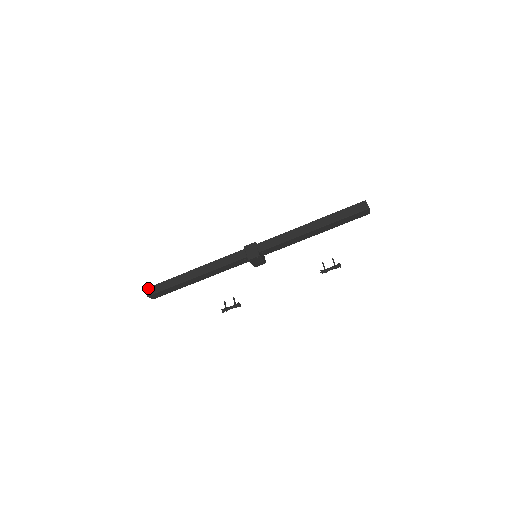
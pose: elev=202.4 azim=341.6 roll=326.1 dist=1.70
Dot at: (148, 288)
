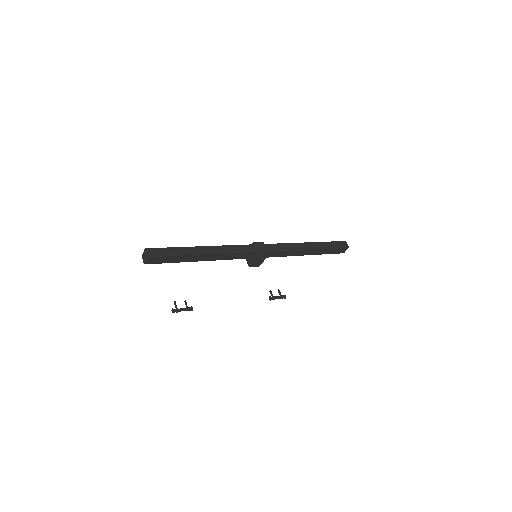
Dot at: (148, 249)
